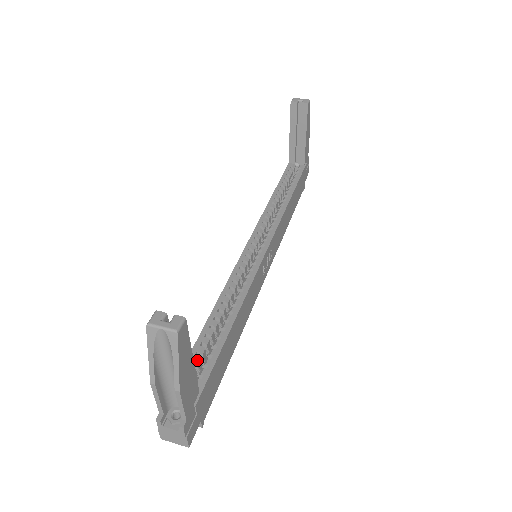
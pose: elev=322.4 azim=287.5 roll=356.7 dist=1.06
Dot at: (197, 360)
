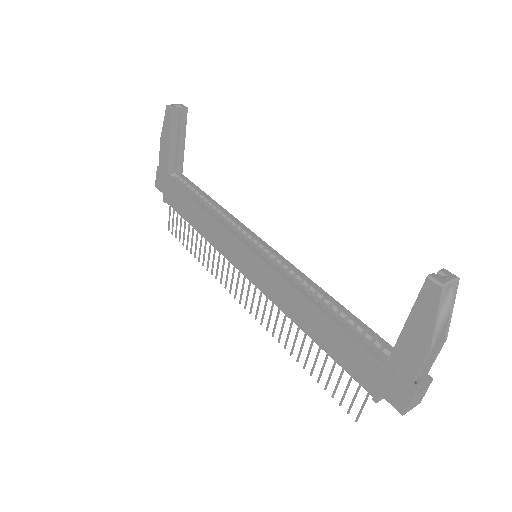
Dot at: (363, 340)
